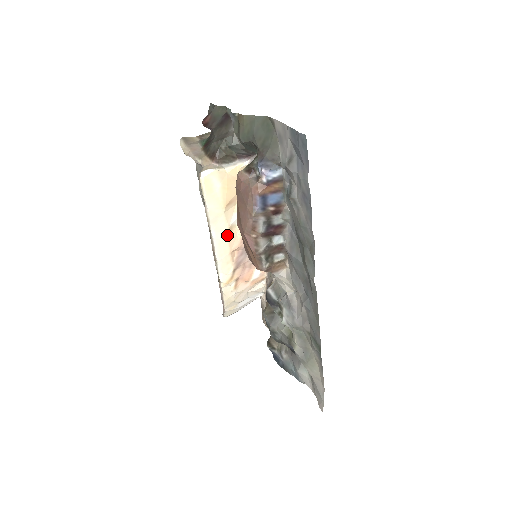
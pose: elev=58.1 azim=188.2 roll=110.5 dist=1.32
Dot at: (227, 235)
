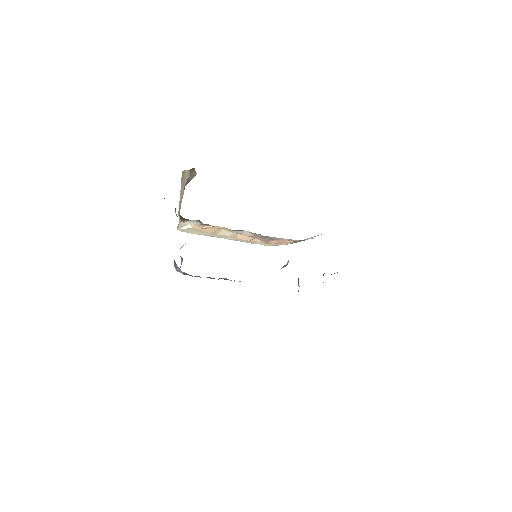
Dot at: (236, 238)
